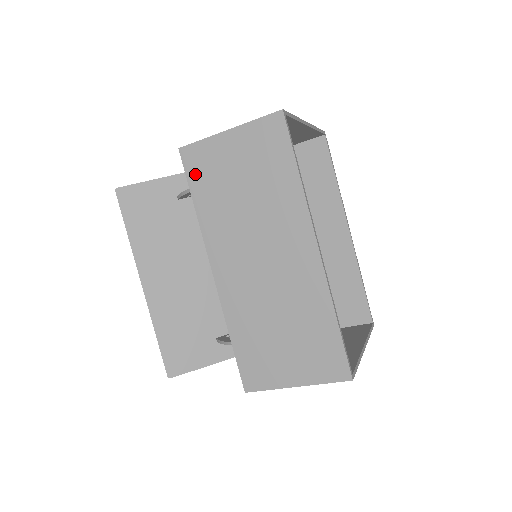
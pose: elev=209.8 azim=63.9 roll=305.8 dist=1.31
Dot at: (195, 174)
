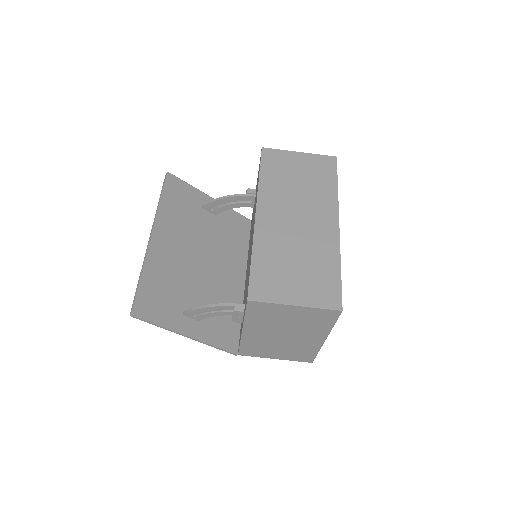
Dot at: (268, 162)
